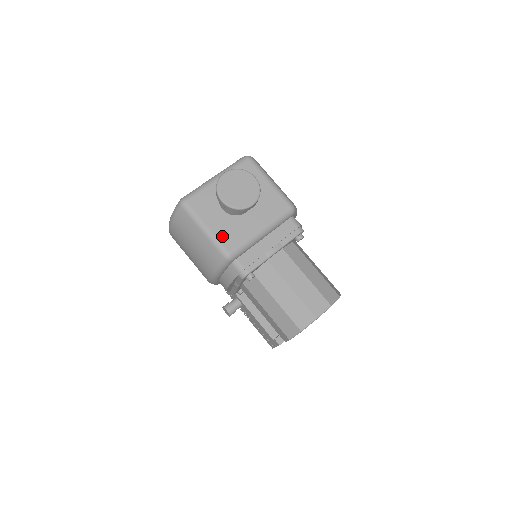
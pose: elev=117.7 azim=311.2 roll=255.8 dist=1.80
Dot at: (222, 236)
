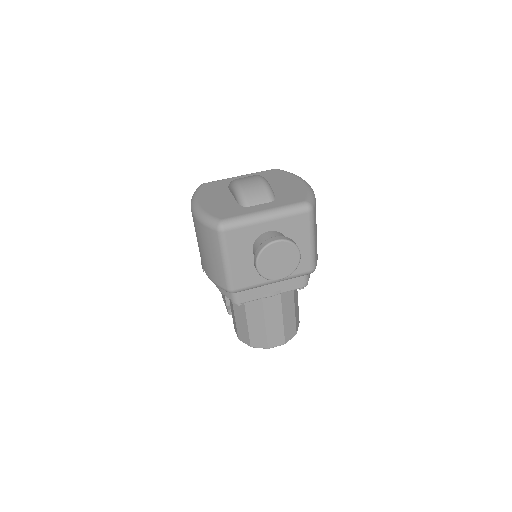
Dot at: (237, 275)
